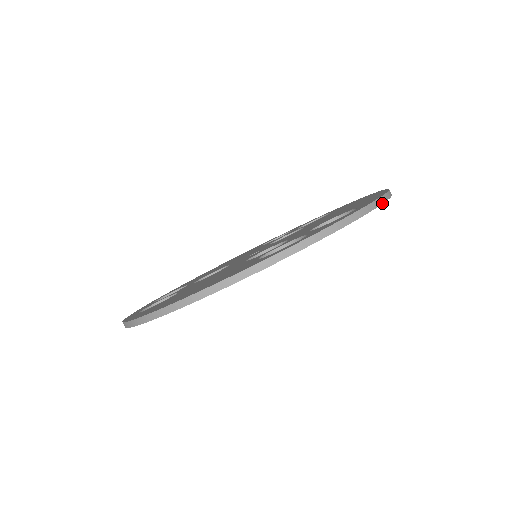
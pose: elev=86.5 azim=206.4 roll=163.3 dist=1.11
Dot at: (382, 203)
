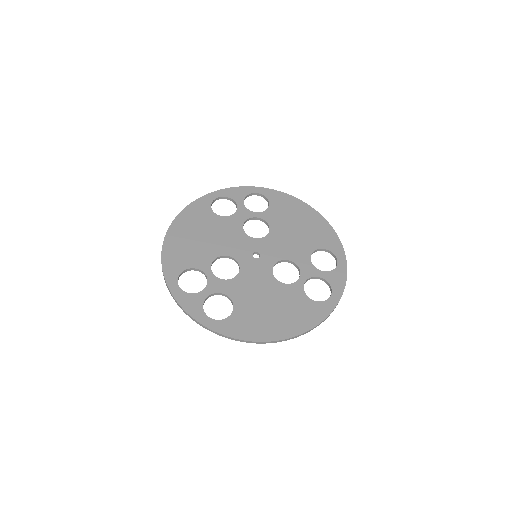
Dot at: (343, 252)
